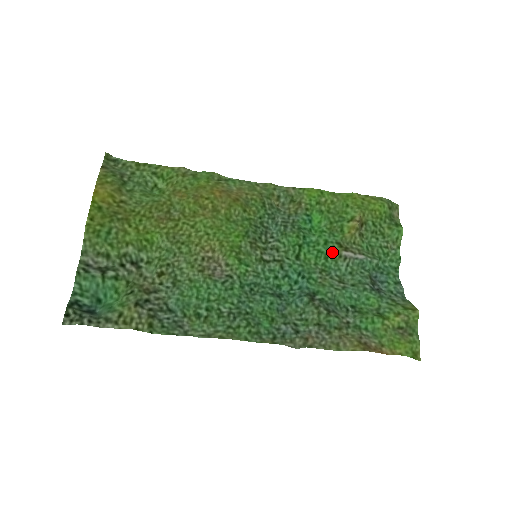
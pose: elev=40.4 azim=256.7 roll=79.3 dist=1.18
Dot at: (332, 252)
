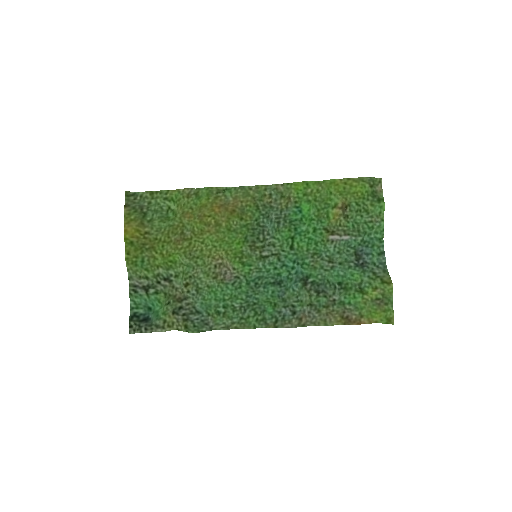
Dot at: (320, 238)
